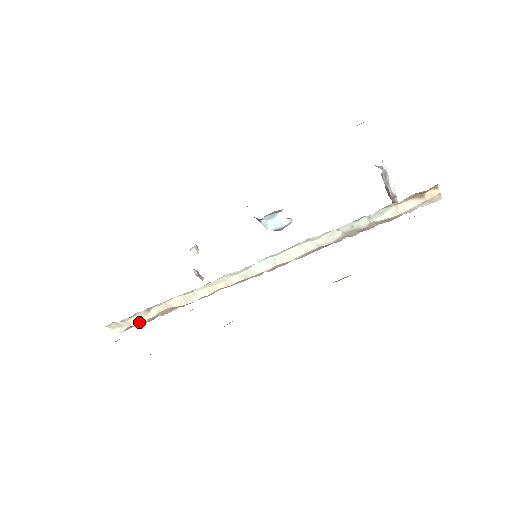
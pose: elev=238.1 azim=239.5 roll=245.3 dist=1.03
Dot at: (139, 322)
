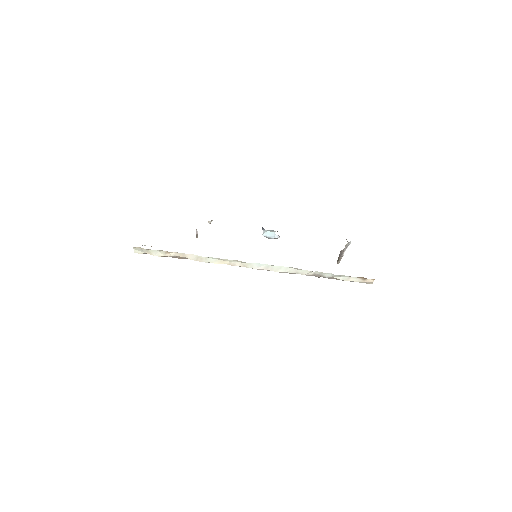
Dot at: (156, 254)
